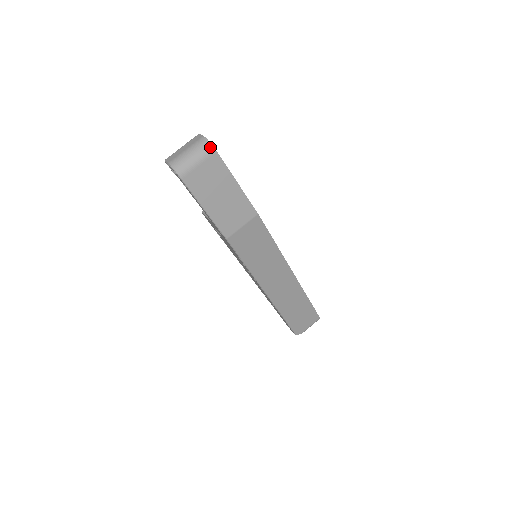
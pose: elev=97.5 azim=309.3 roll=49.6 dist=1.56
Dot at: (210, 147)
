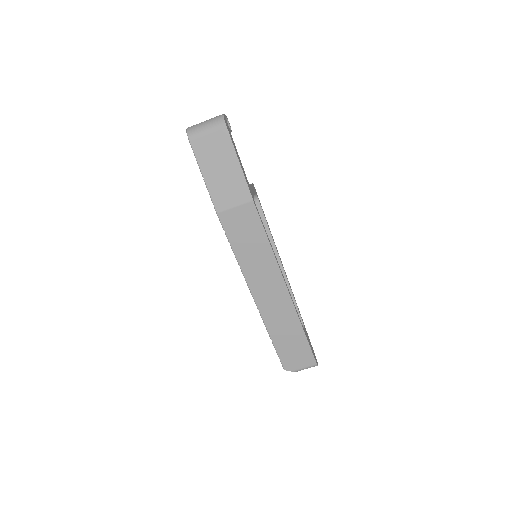
Dot at: (222, 121)
